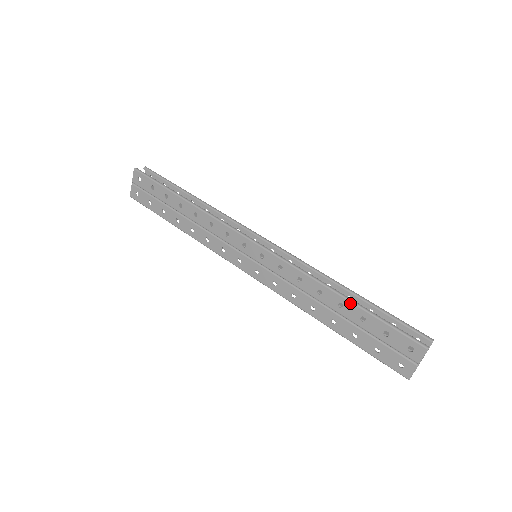
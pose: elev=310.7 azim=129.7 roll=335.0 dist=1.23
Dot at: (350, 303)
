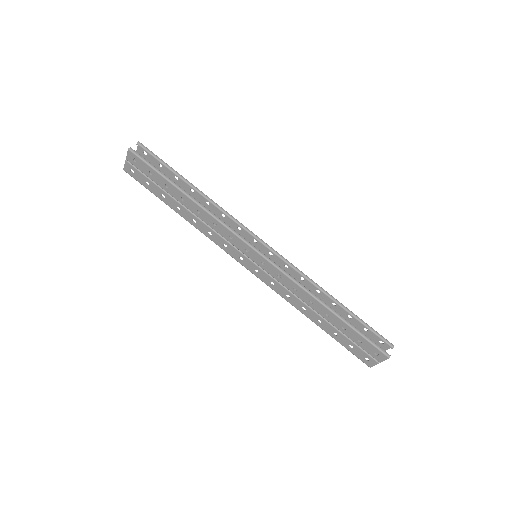
Dot at: (336, 316)
